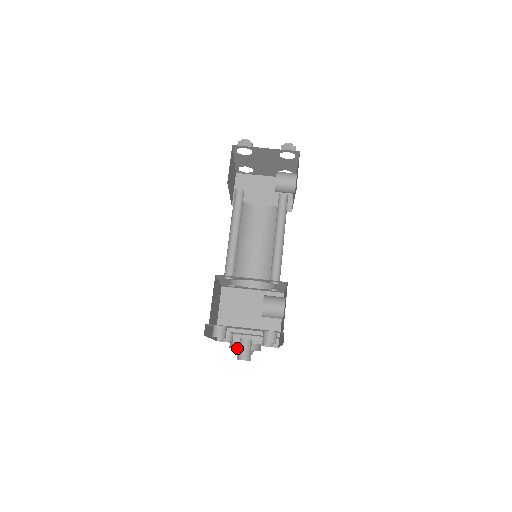
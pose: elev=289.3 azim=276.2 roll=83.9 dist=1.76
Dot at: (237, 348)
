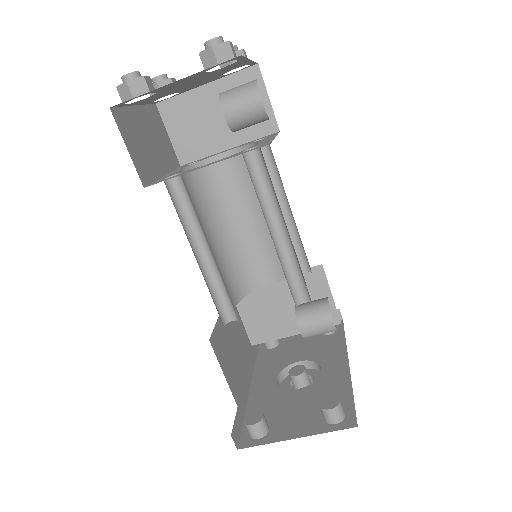
Dot at: occluded
